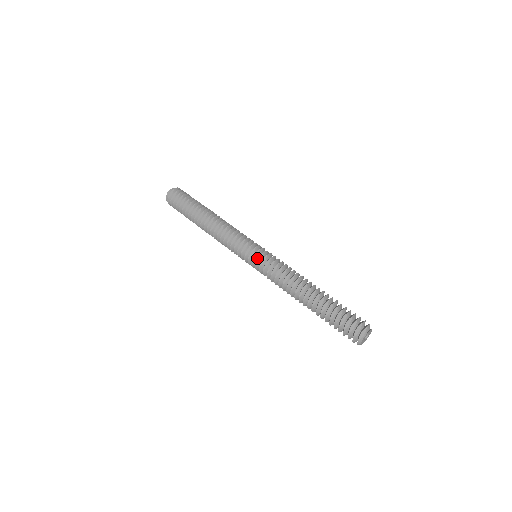
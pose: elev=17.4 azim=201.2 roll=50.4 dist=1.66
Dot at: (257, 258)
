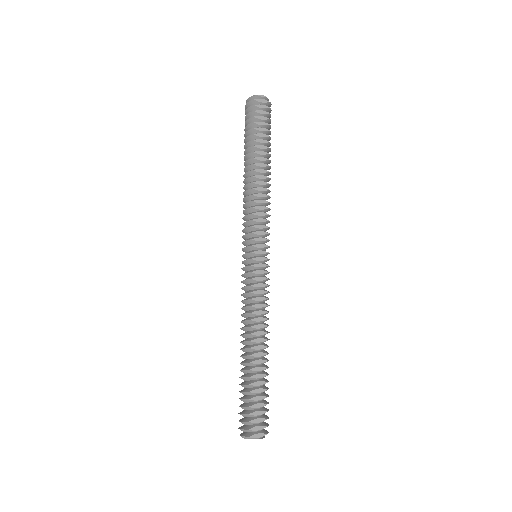
Dot at: (258, 262)
